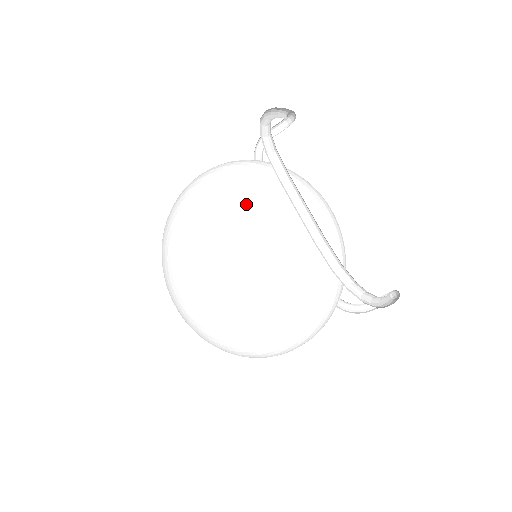
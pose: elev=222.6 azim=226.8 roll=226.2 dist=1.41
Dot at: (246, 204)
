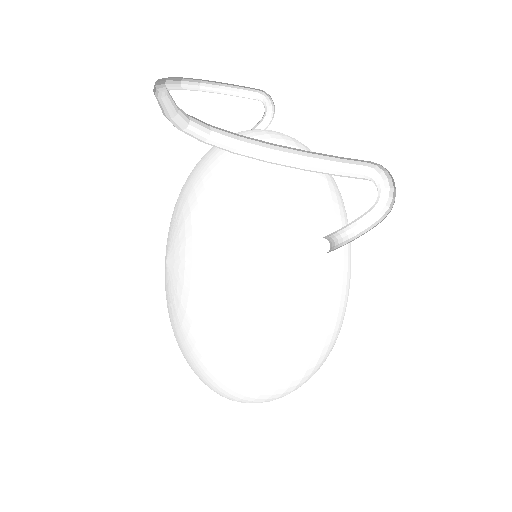
Dot at: (190, 173)
